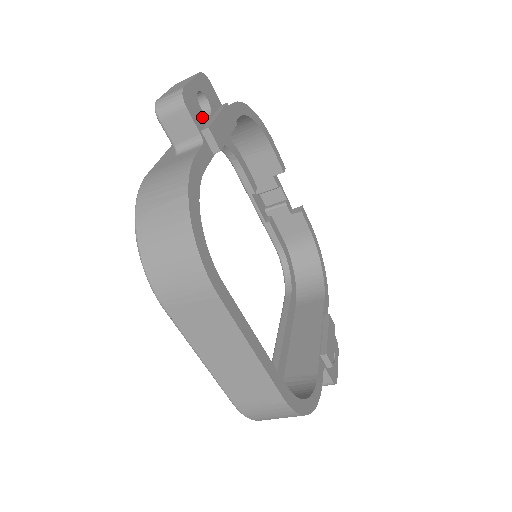
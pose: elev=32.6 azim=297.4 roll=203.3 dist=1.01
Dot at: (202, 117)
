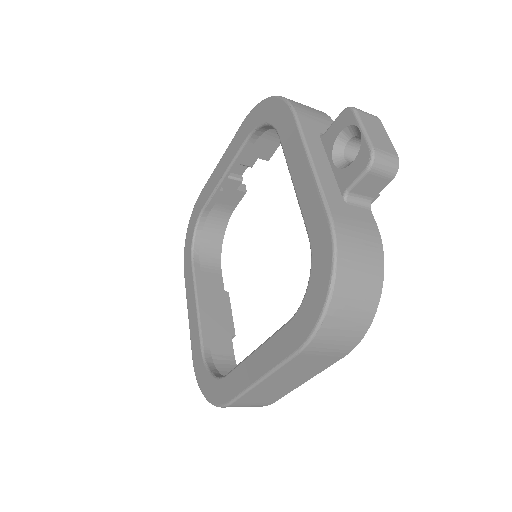
Dot at: occluded
